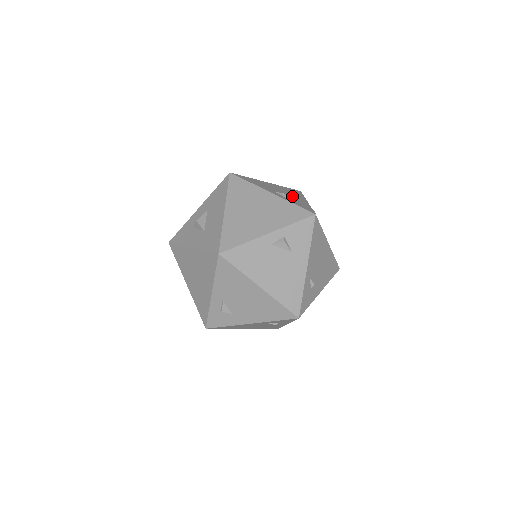
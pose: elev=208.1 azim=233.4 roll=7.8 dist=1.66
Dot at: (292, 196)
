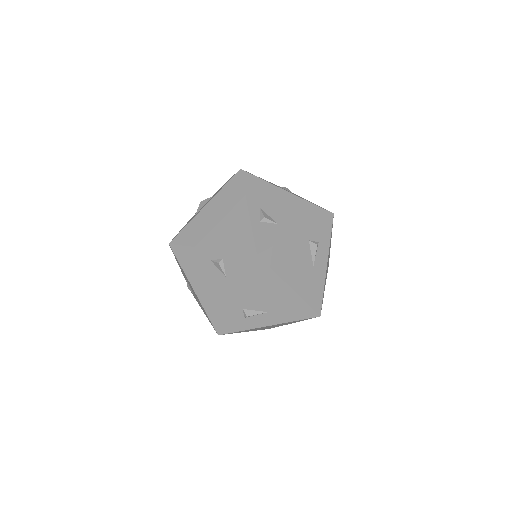
Dot at: (283, 220)
